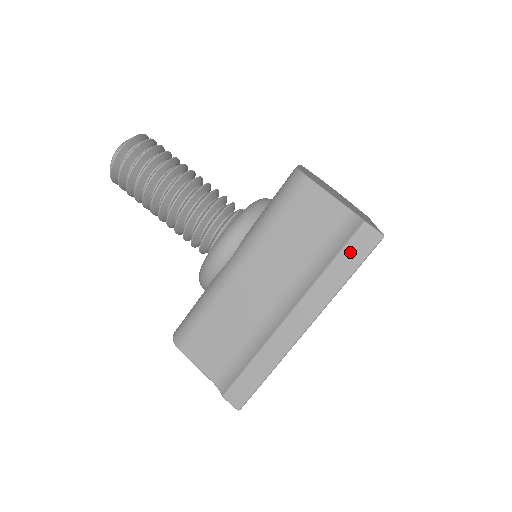
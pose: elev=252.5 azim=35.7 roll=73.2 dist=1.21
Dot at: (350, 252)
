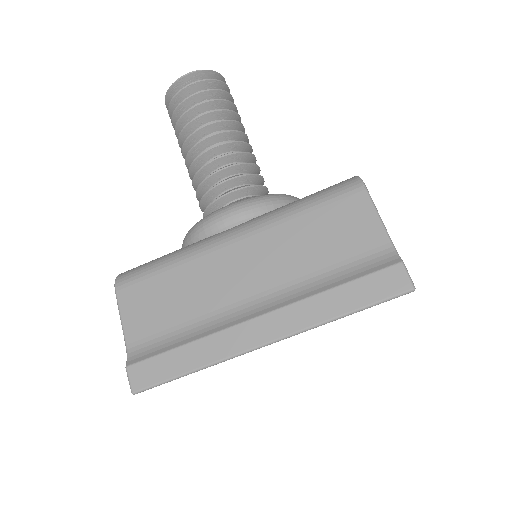
Dot at: (367, 286)
